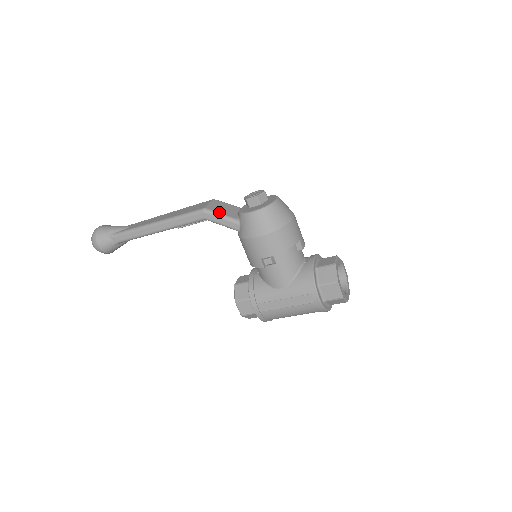
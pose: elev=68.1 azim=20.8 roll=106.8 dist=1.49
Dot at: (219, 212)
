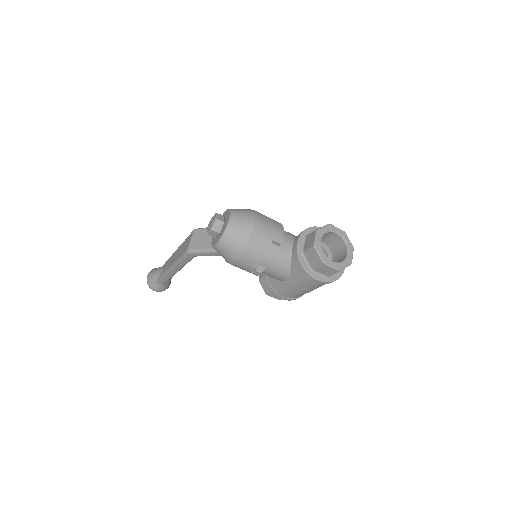
Dot at: (199, 248)
